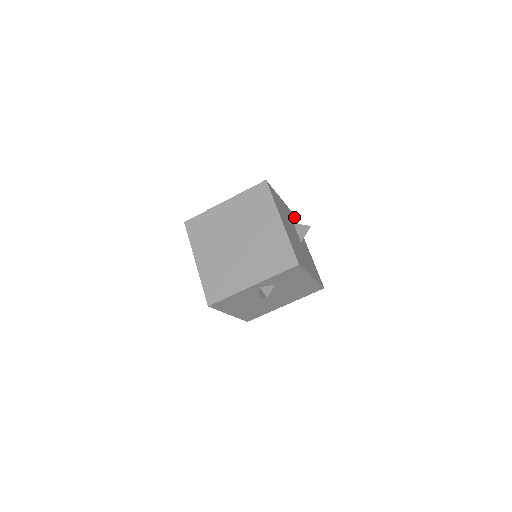
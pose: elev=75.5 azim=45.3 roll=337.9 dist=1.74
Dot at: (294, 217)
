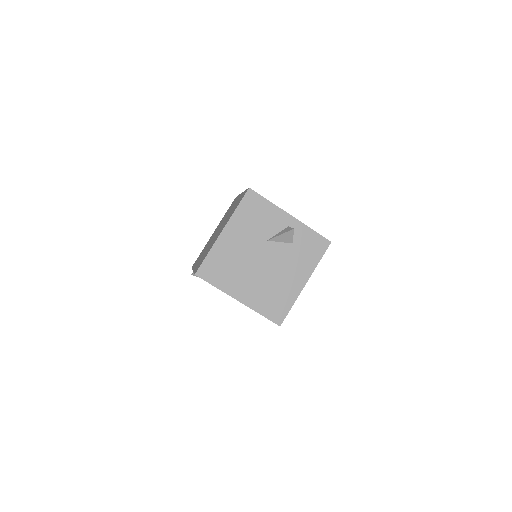
Dot at: occluded
